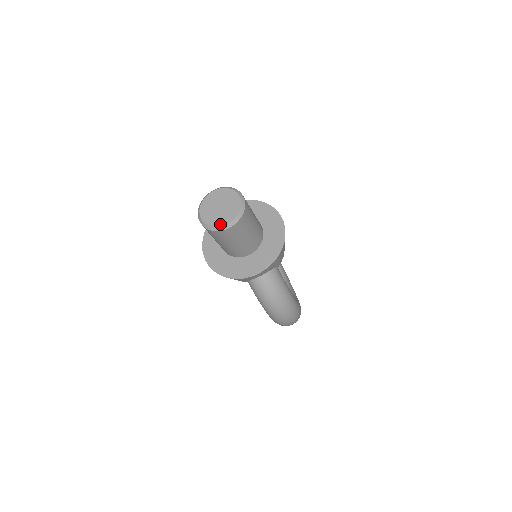
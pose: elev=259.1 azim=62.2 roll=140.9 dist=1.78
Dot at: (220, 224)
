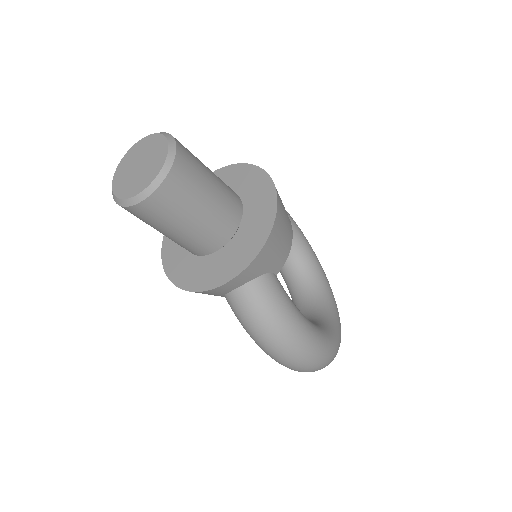
Dot at: (131, 194)
